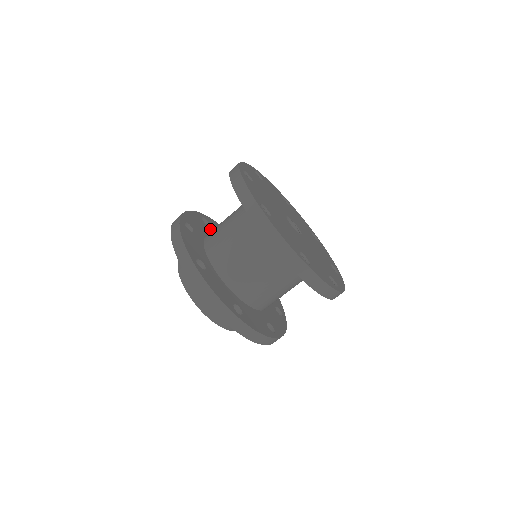
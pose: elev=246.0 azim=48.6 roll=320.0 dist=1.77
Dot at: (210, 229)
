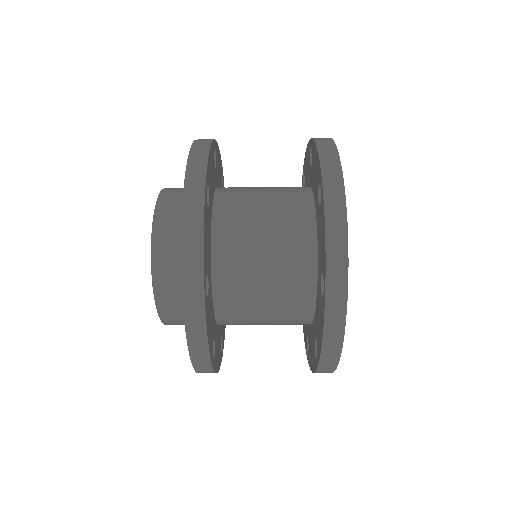
Dot at: (210, 208)
